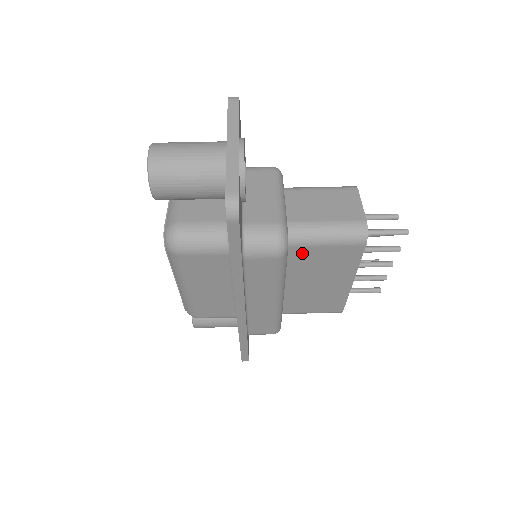
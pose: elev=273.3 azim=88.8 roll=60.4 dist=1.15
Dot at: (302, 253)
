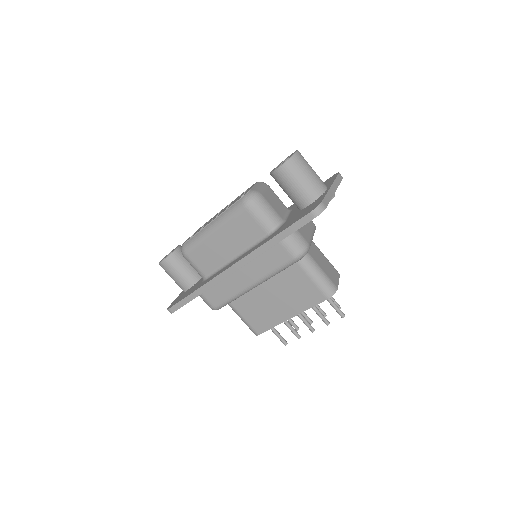
Dot at: (295, 272)
